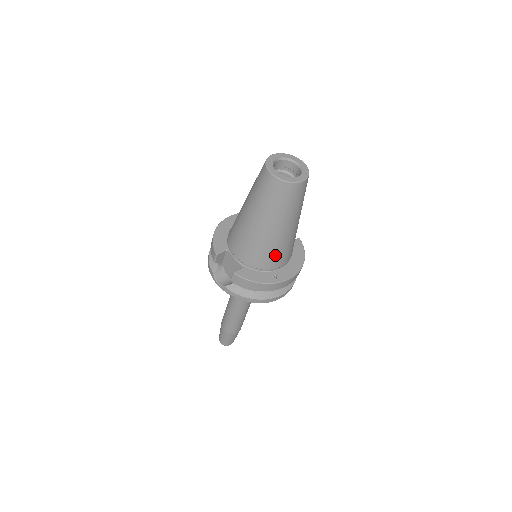
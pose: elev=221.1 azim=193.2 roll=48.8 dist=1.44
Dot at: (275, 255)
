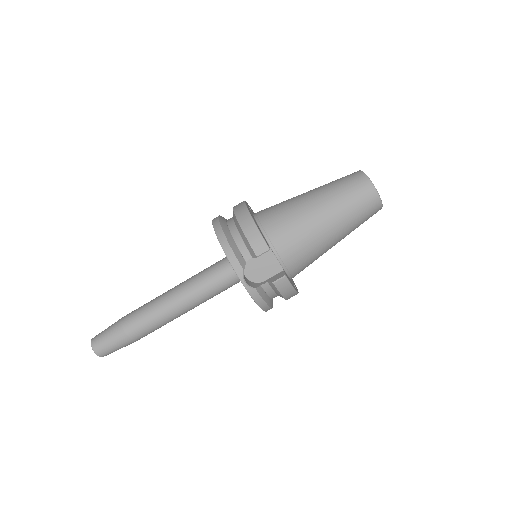
Dot at: (309, 264)
